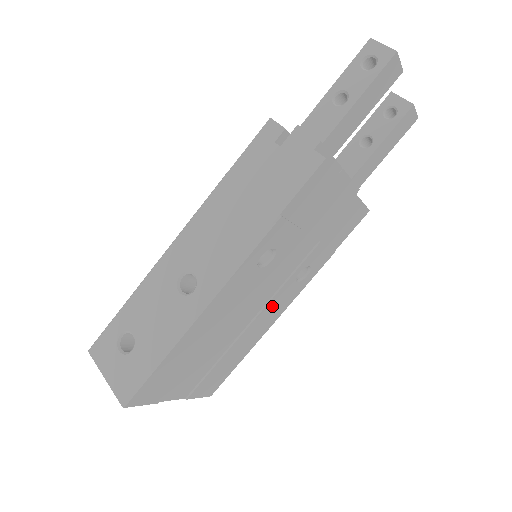
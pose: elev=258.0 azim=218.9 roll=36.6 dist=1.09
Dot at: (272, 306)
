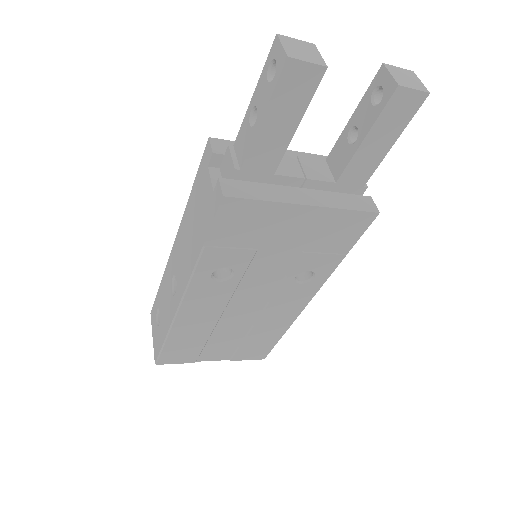
Dot at: (281, 302)
